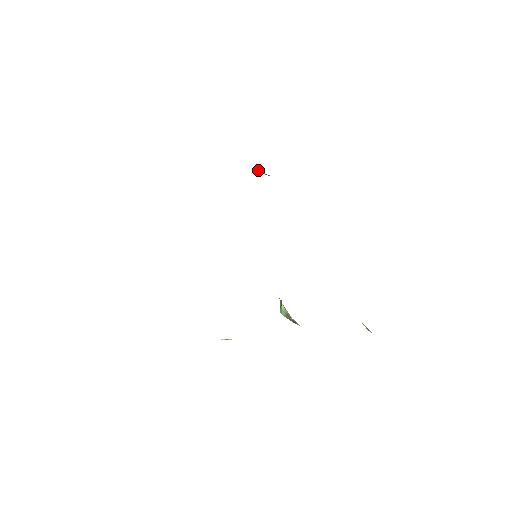
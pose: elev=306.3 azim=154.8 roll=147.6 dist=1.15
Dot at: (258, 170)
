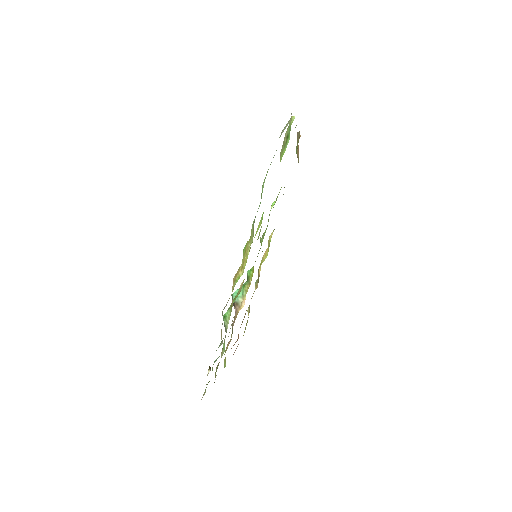
Dot at: (298, 148)
